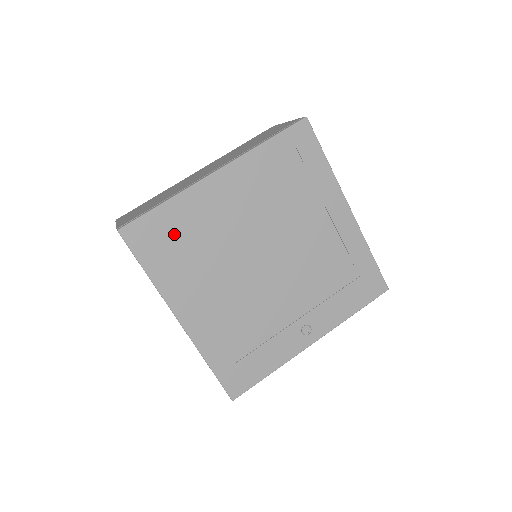
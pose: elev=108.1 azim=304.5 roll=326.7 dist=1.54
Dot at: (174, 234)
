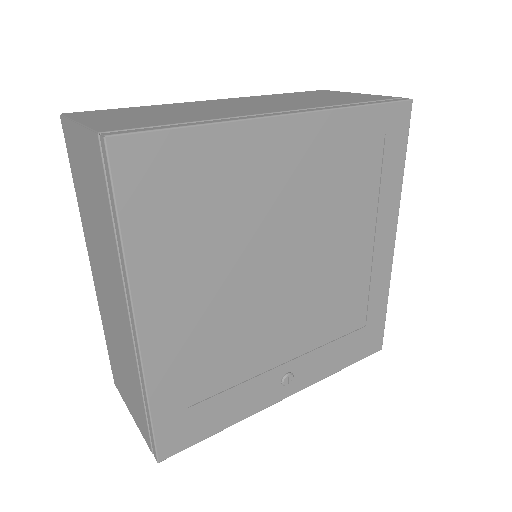
Dot at: (191, 184)
